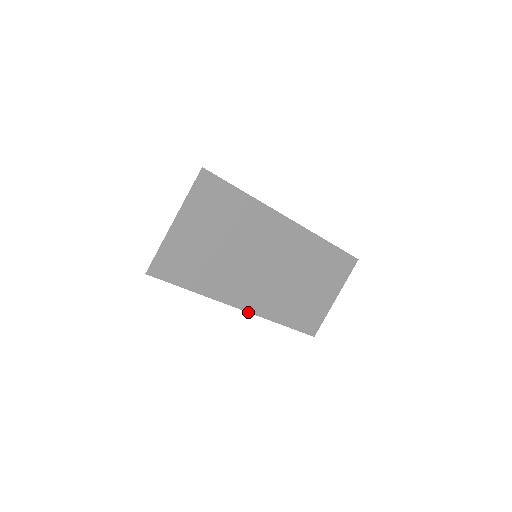
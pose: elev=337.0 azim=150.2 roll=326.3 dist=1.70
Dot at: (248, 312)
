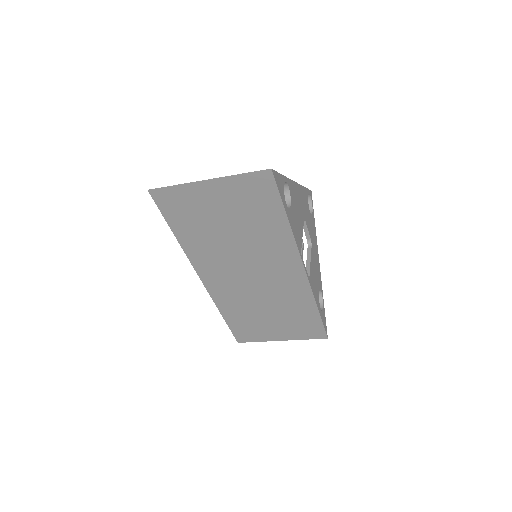
Dot at: (204, 285)
